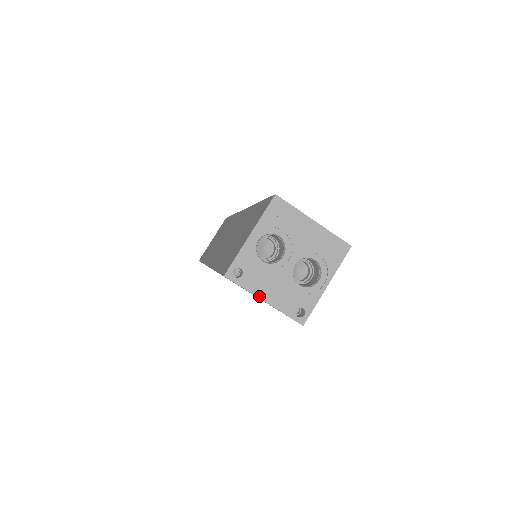
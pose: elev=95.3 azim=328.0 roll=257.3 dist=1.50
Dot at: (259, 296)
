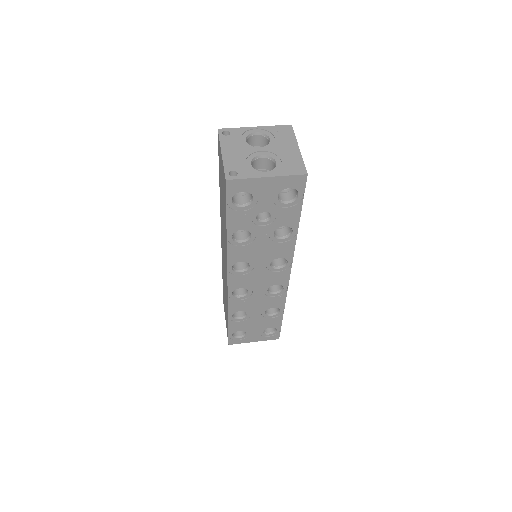
Dot at: (222, 149)
